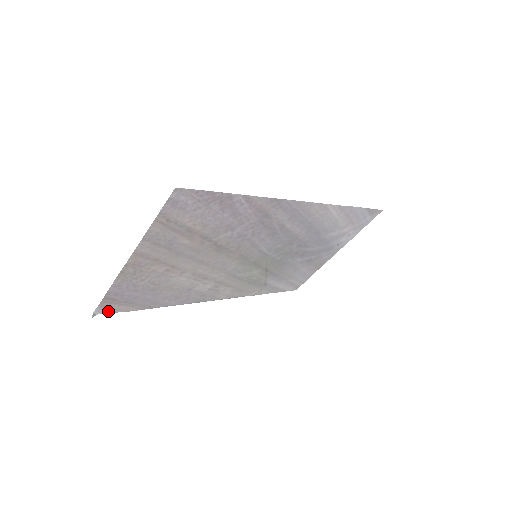
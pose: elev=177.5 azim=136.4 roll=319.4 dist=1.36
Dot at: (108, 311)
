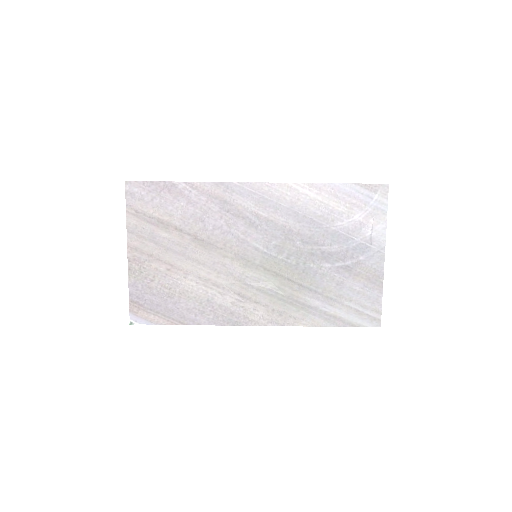
Dot at: (142, 321)
